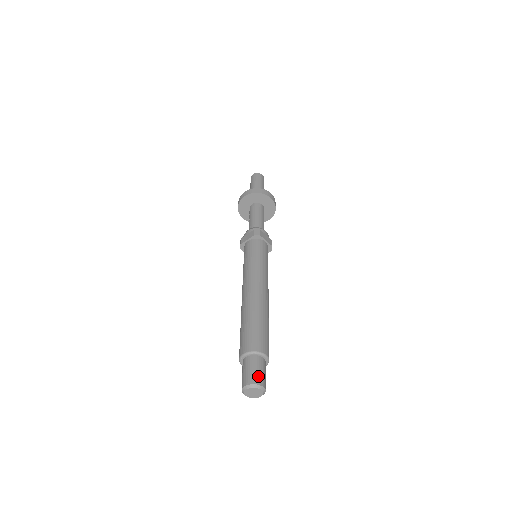
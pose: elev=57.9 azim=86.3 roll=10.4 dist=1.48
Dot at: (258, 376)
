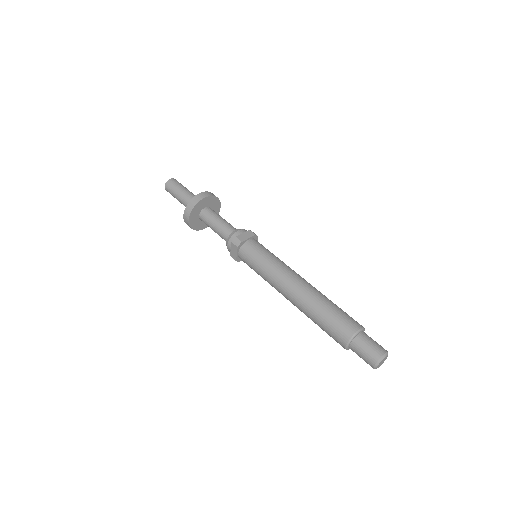
Dot at: (374, 351)
